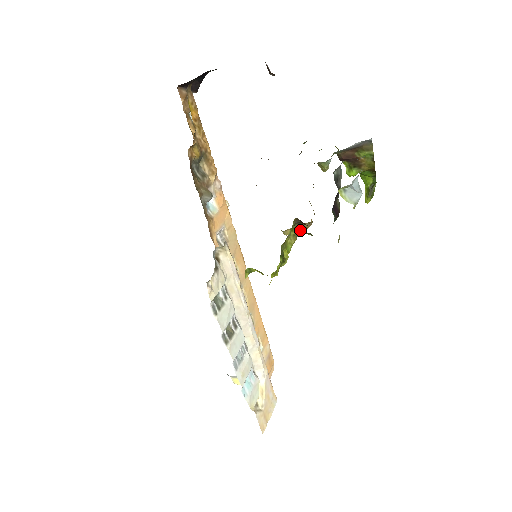
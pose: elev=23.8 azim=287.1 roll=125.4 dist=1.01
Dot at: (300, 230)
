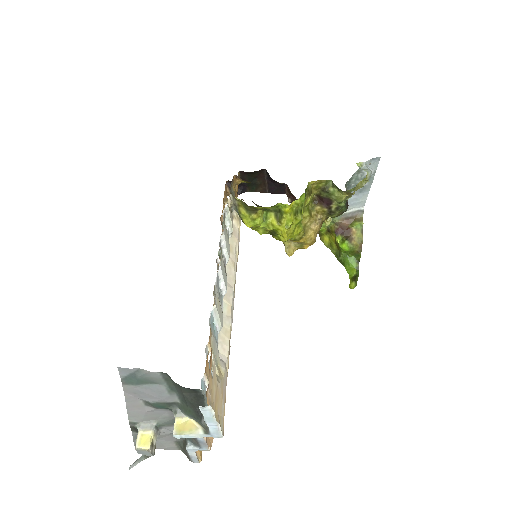
Dot at: (308, 230)
